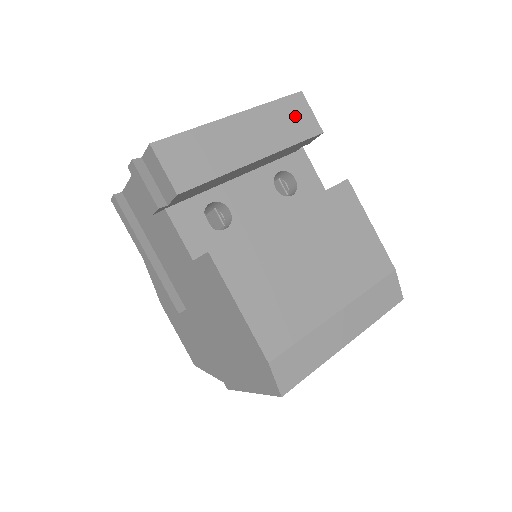
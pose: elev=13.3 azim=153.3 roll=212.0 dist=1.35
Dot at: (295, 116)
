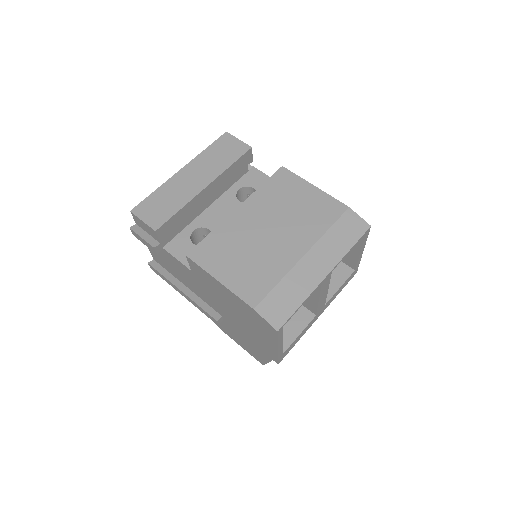
Dot at: (226, 148)
